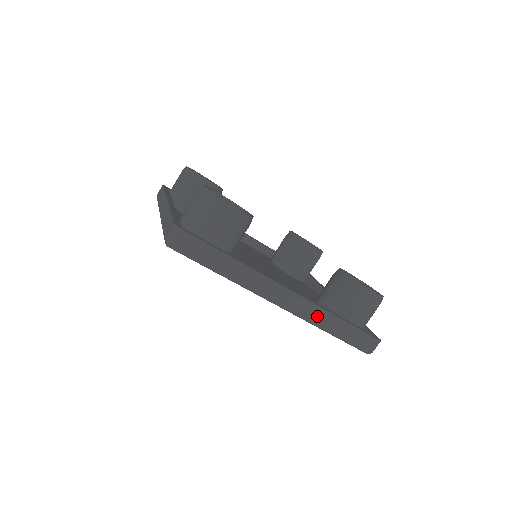
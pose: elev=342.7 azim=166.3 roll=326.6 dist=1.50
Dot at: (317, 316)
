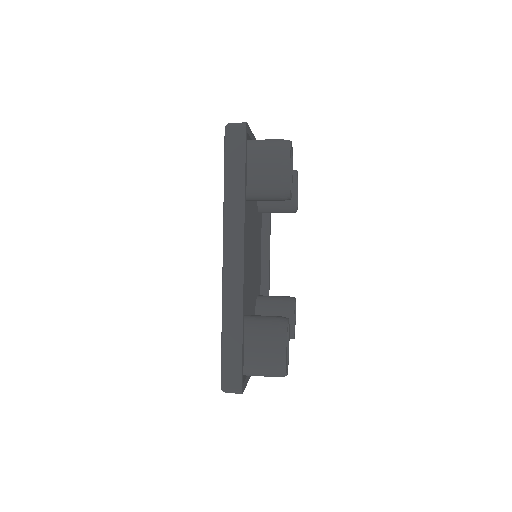
Dot at: (233, 304)
